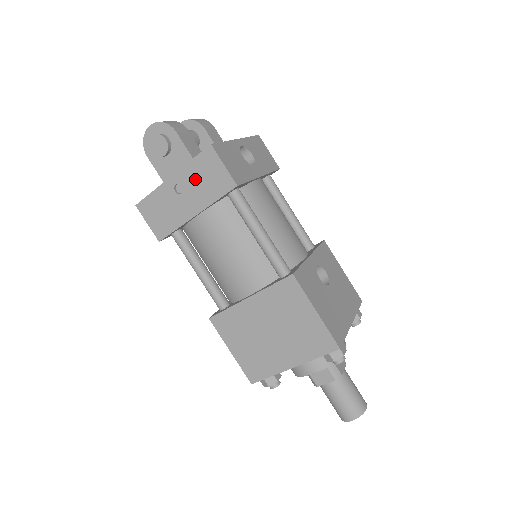
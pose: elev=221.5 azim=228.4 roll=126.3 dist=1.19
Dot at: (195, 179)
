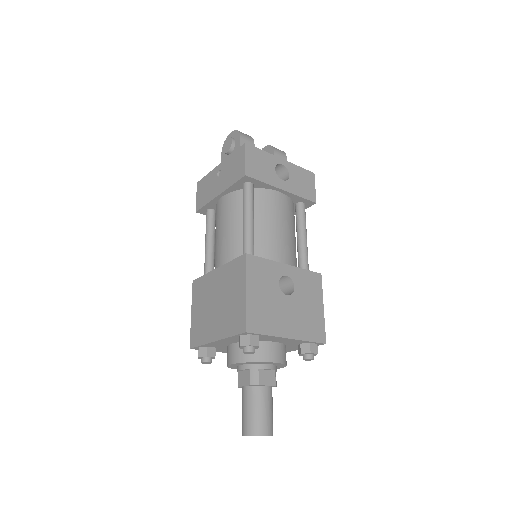
Dot at: (229, 167)
